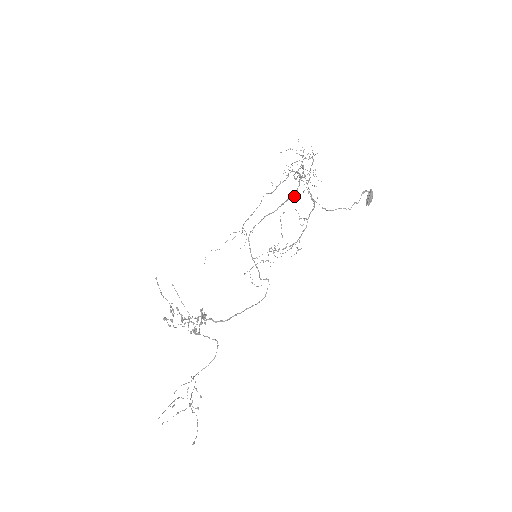
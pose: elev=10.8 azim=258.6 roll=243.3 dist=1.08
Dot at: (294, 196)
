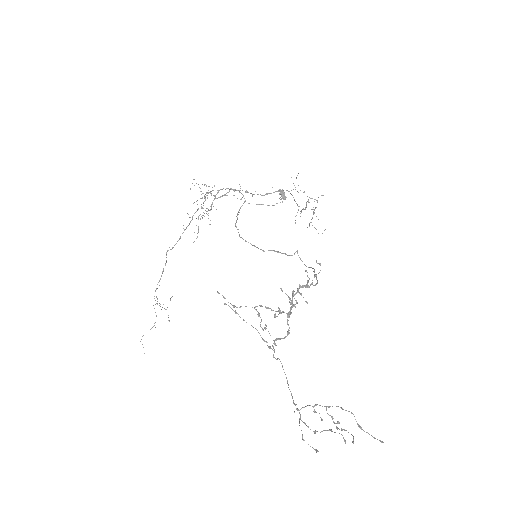
Dot at: (244, 202)
